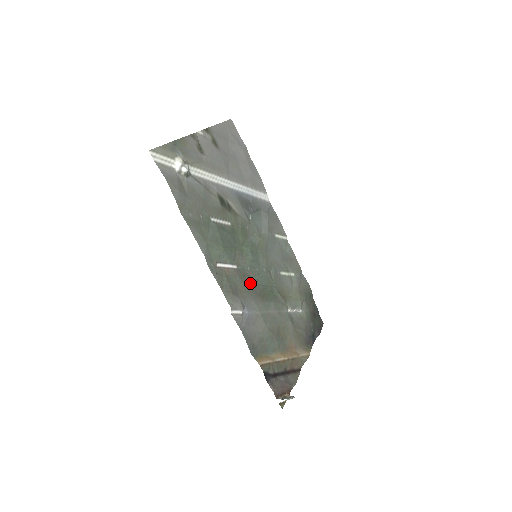
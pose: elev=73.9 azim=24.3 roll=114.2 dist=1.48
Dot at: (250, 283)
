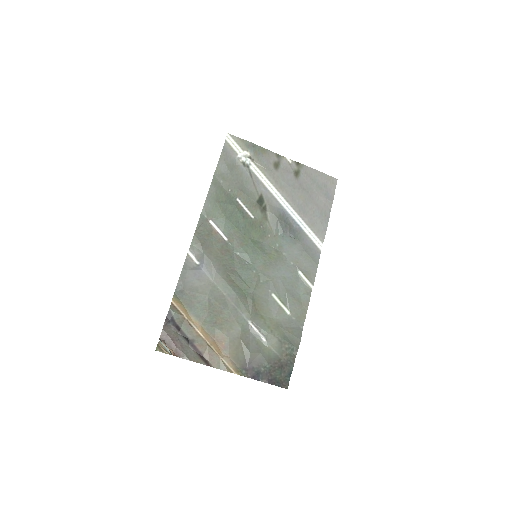
Dot at: (228, 260)
